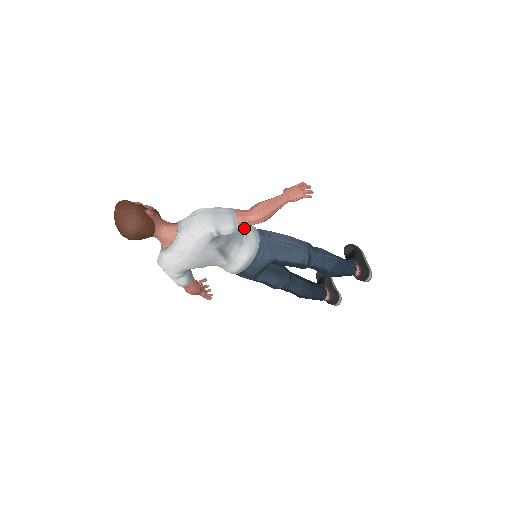
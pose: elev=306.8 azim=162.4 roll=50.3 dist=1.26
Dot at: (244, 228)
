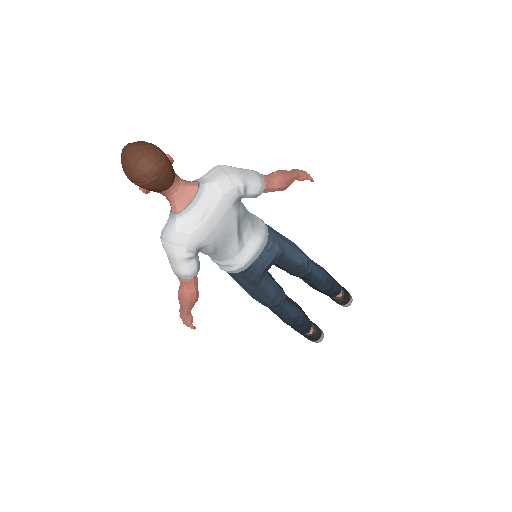
Dot at: occluded
